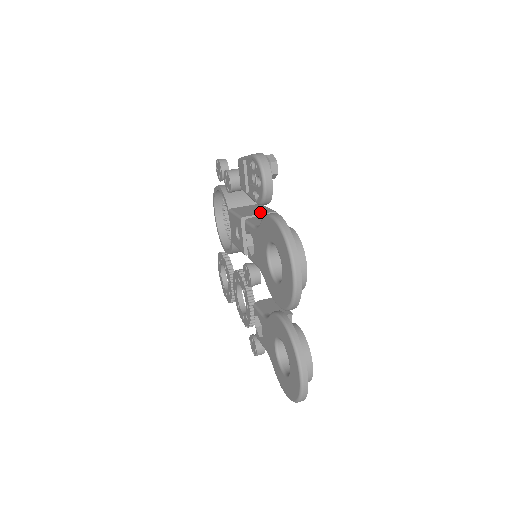
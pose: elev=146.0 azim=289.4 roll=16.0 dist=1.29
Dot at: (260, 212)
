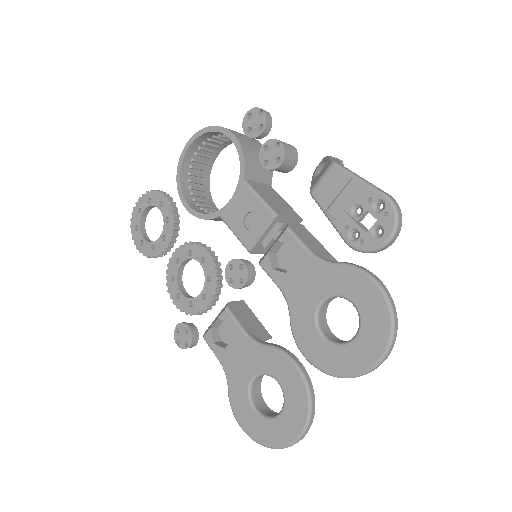
Dot at: (289, 212)
